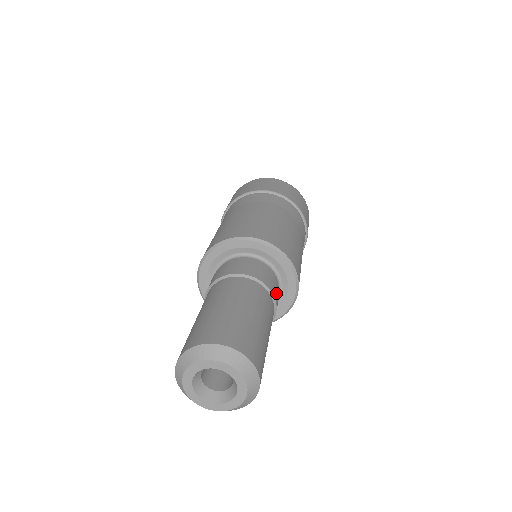
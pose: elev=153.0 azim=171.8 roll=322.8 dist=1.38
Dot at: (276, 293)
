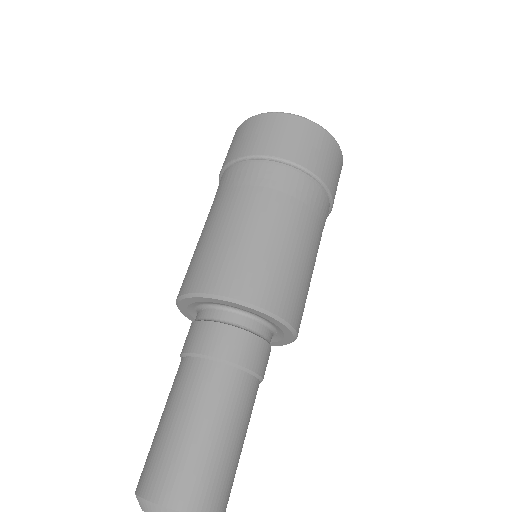
Dot at: occluded
